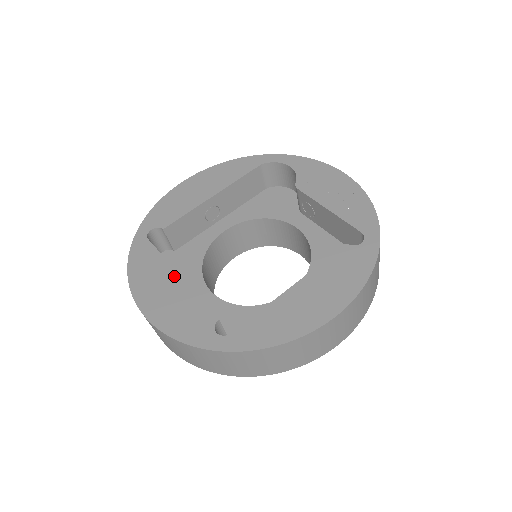
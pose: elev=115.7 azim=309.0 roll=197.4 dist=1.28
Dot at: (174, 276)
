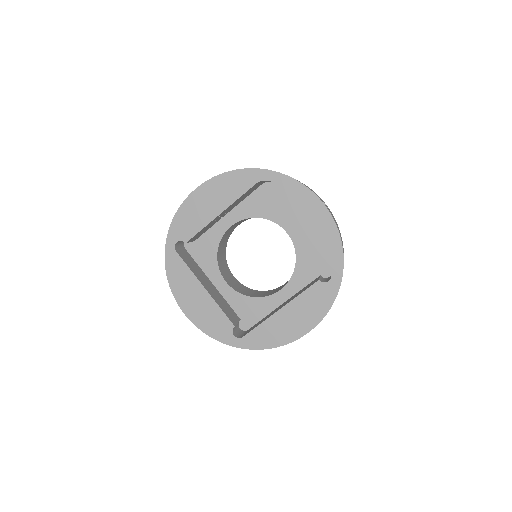
Dot at: (201, 289)
